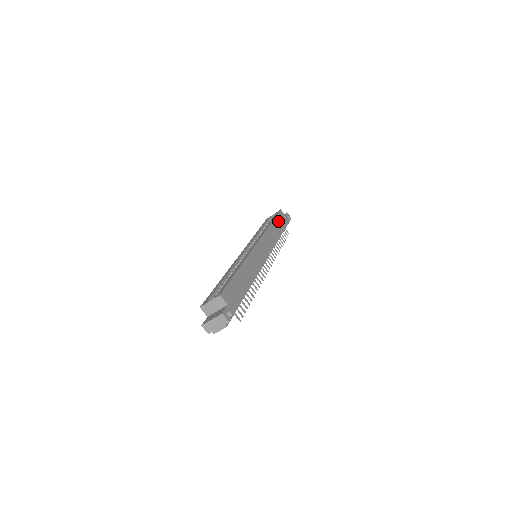
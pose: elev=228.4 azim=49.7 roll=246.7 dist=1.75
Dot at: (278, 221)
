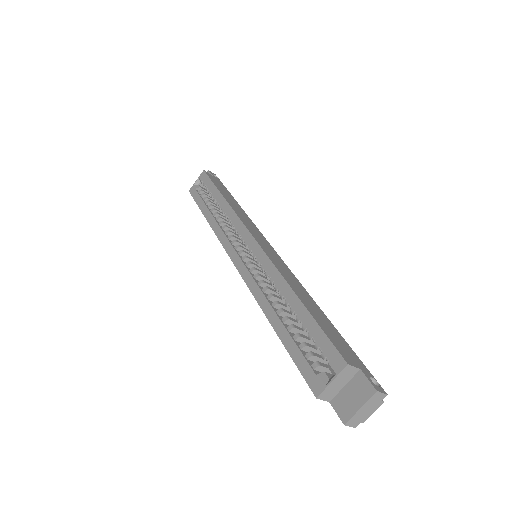
Dot at: (220, 189)
